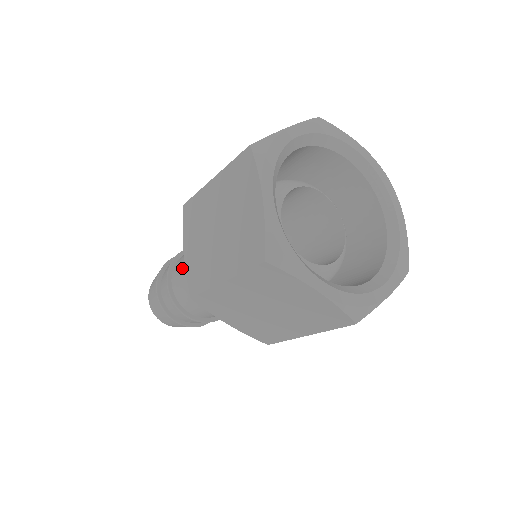
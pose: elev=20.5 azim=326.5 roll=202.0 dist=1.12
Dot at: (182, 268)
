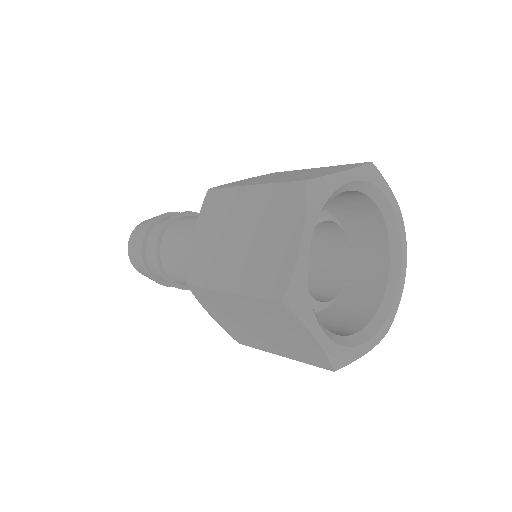
Dot at: (178, 235)
